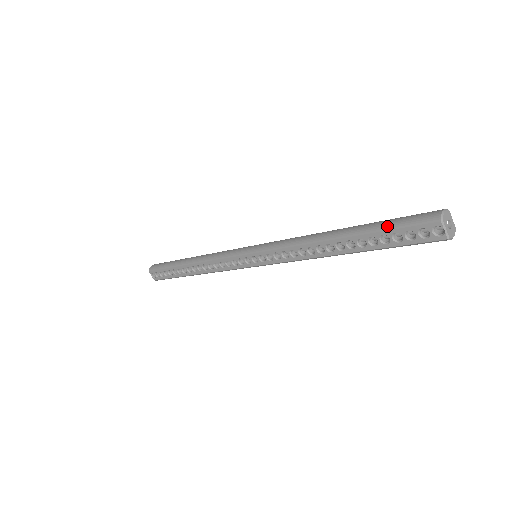
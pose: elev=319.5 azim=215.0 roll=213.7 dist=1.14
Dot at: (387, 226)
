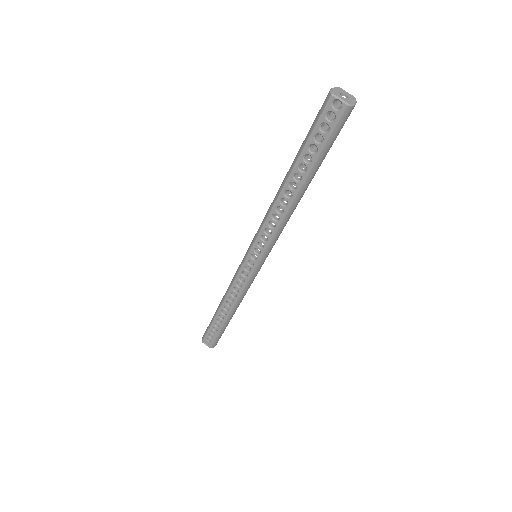
Dot at: (306, 137)
